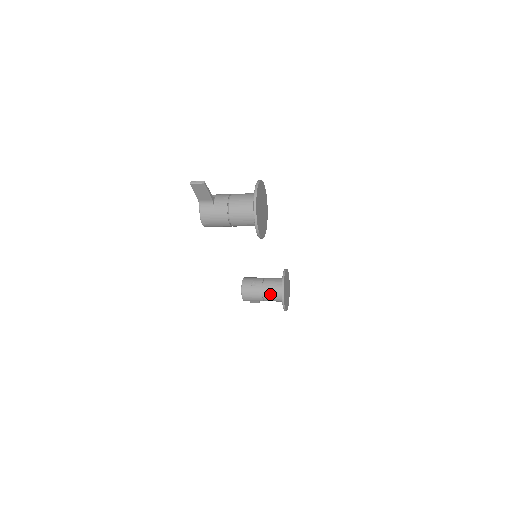
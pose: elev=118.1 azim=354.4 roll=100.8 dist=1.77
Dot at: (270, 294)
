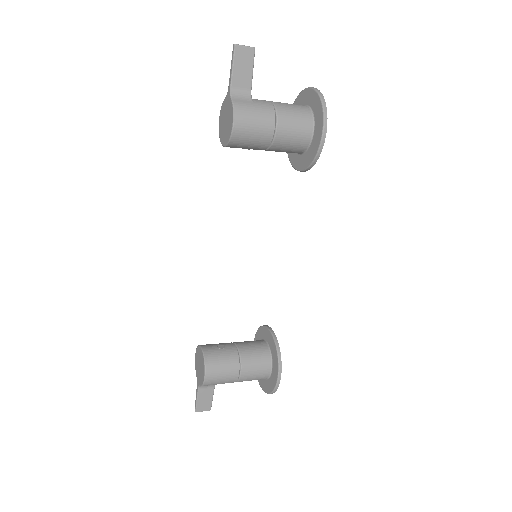
Dot at: (252, 358)
